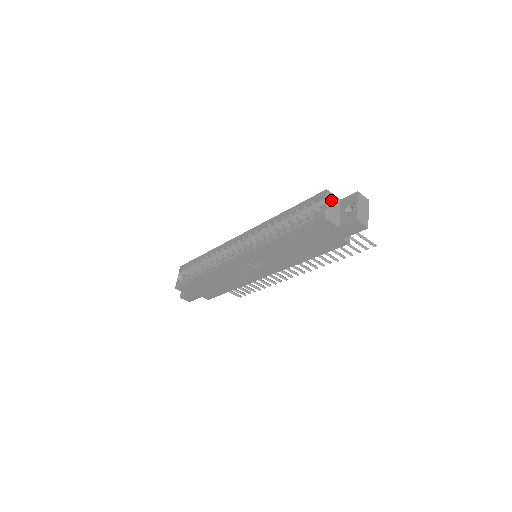
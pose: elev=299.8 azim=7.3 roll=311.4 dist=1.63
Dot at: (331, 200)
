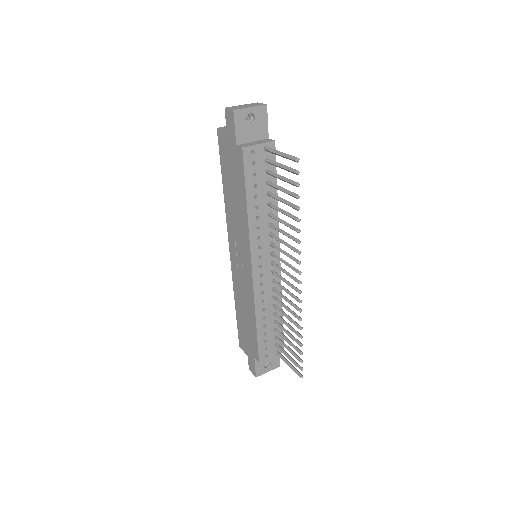
Dot at: occluded
